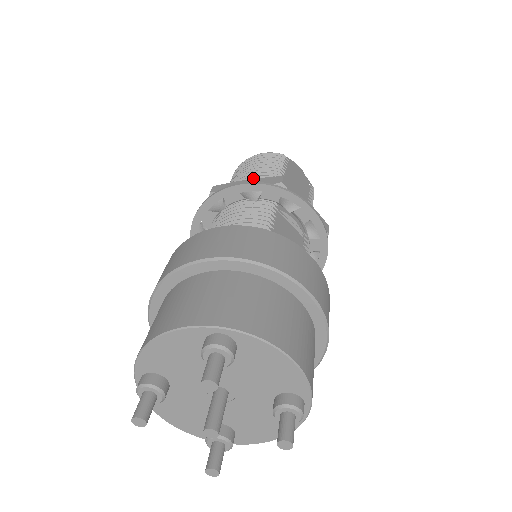
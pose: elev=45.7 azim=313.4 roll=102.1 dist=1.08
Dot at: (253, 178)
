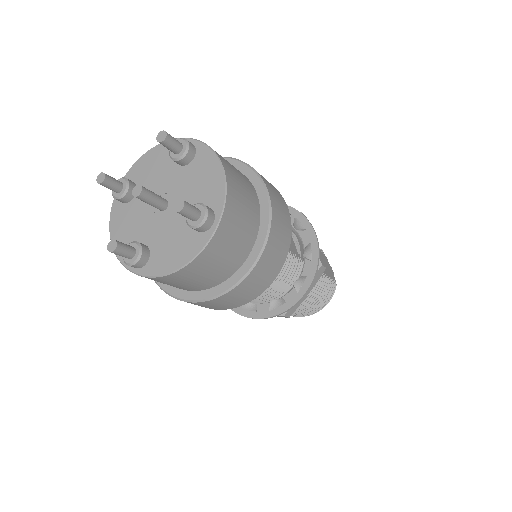
Dot at: occluded
